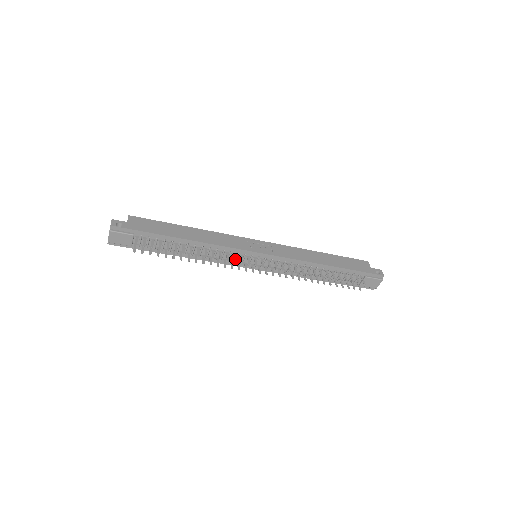
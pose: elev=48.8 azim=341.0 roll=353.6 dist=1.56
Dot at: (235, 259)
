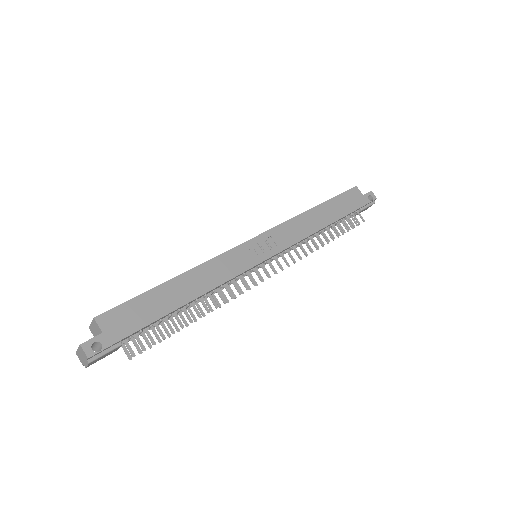
Dot at: (246, 285)
